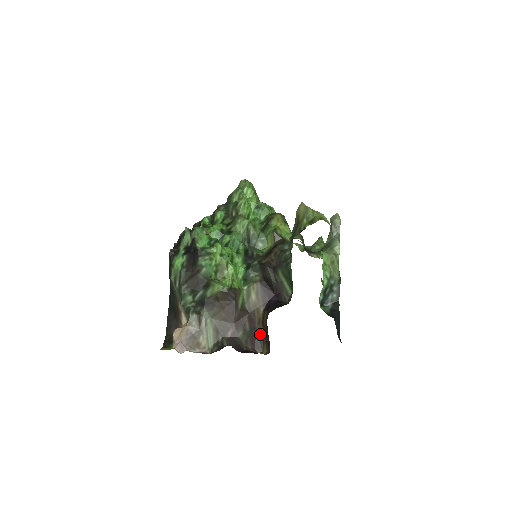
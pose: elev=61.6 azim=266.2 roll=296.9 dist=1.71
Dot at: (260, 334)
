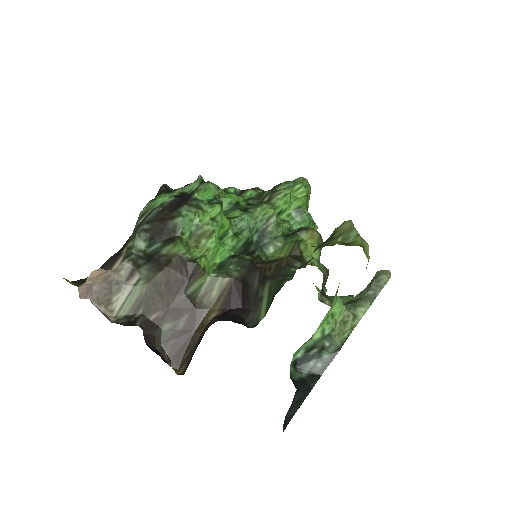
Dot at: (191, 345)
